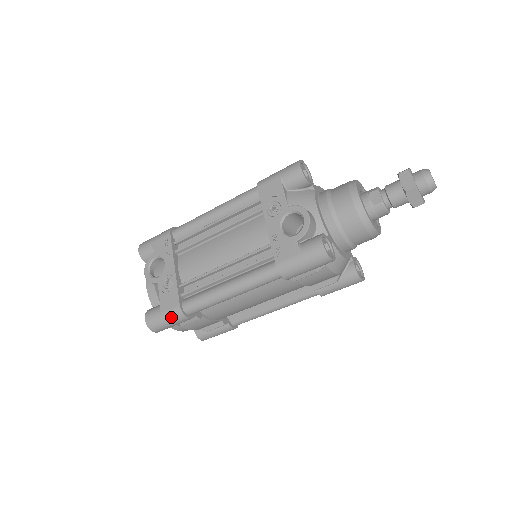
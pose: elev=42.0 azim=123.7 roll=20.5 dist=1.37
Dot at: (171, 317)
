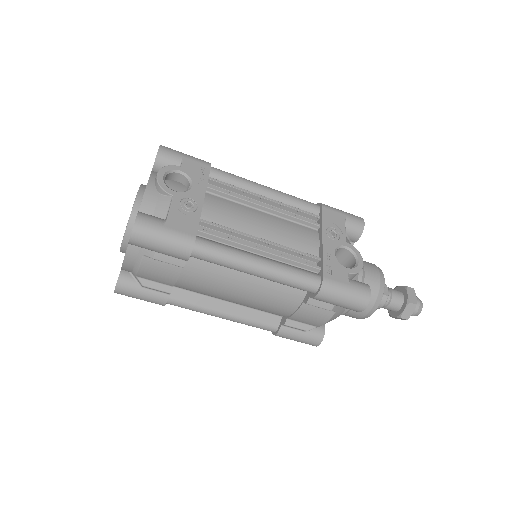
Dot at: (175, 240)
